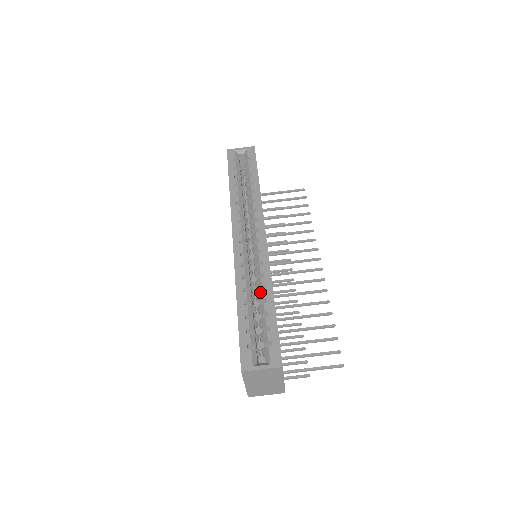
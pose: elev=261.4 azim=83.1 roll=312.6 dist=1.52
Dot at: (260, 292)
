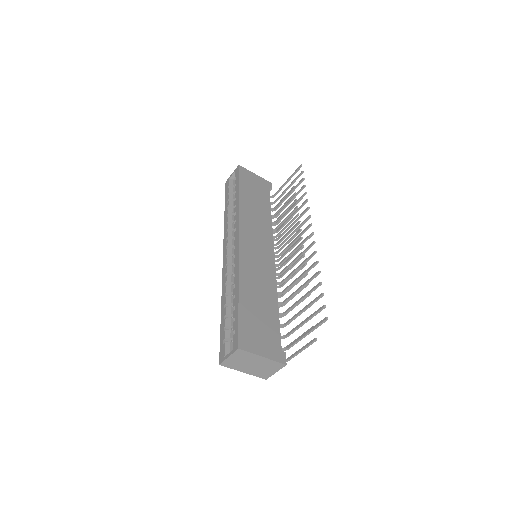
Dot at: occluded
